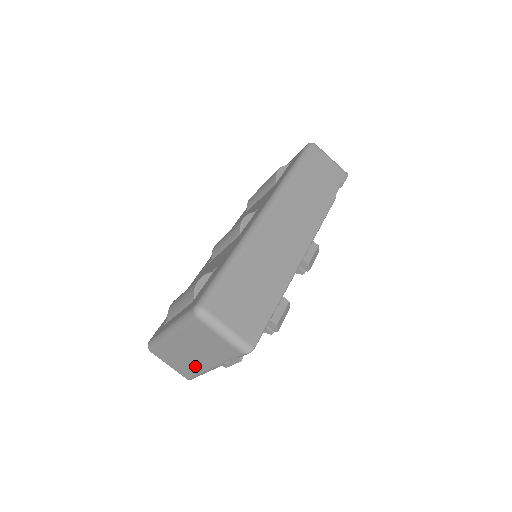
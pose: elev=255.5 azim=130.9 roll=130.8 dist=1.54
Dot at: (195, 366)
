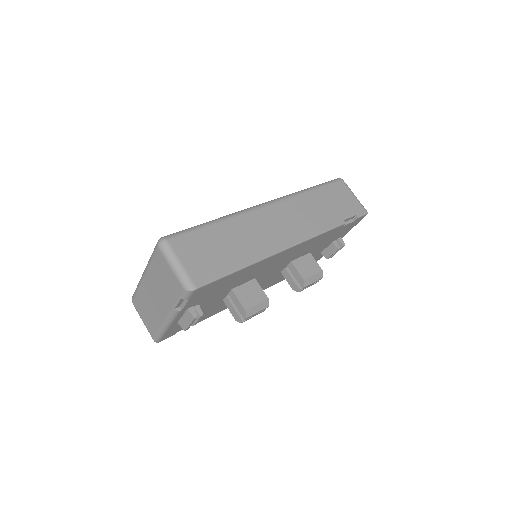
Dot at: (157, 317)
